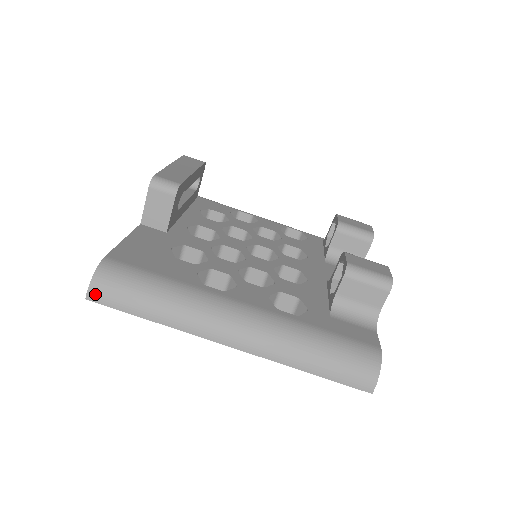
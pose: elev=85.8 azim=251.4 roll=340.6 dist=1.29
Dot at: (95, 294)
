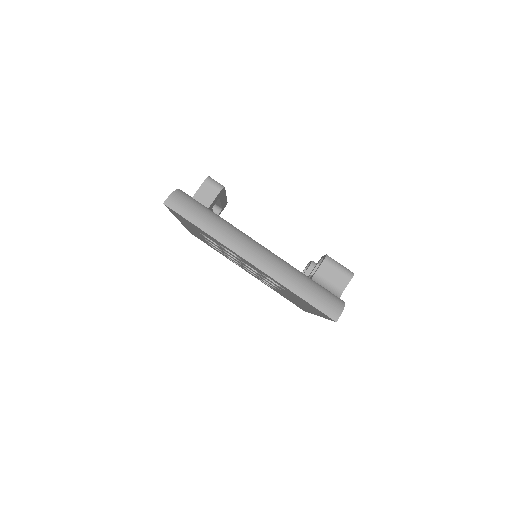
Dot at: (171, 202)
